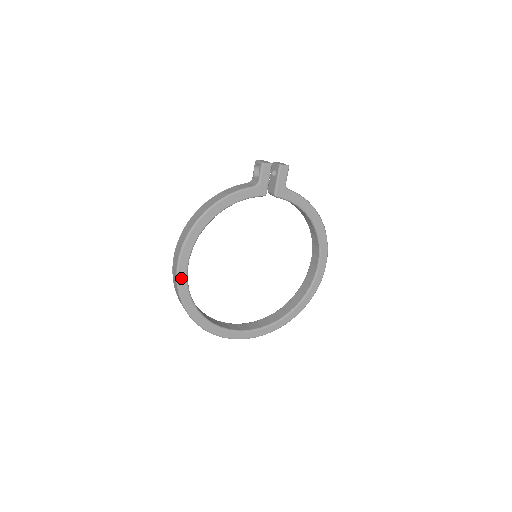
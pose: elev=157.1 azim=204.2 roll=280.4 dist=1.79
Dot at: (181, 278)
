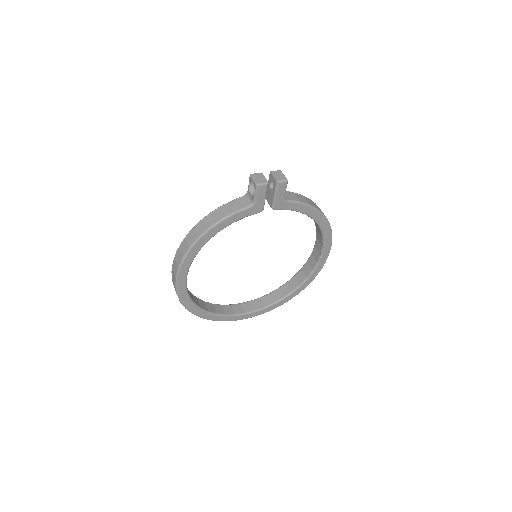
Dot at: (181, 292)
